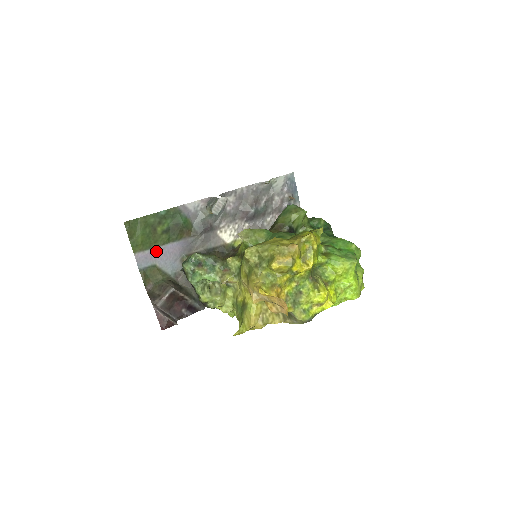
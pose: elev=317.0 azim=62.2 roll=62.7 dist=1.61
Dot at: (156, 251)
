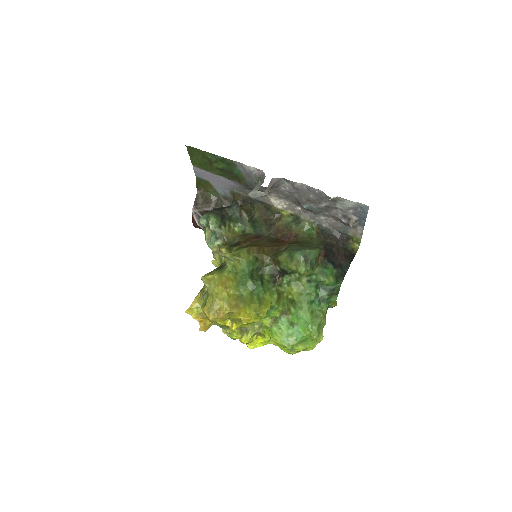
Dot at: (211, 175)
